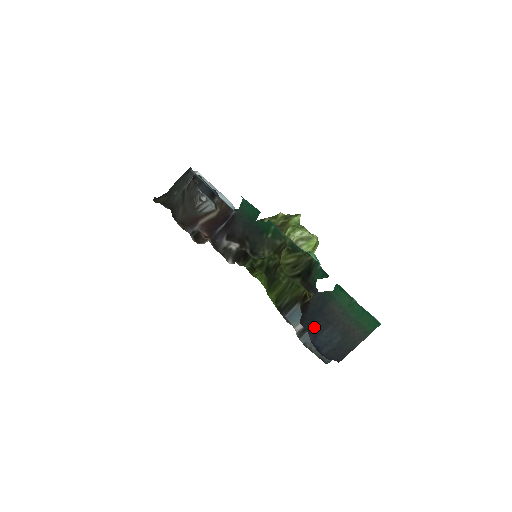
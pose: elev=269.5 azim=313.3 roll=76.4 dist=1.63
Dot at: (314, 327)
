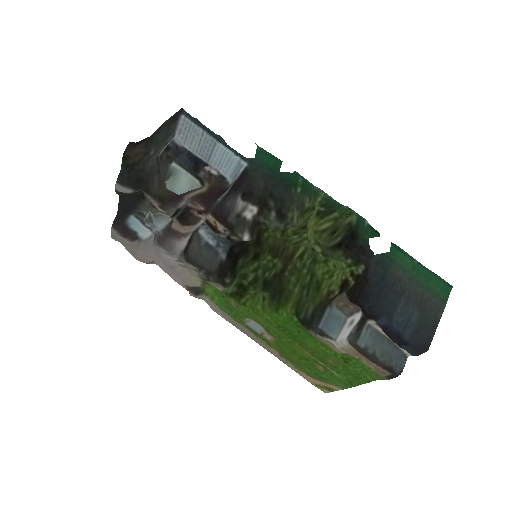
Dot at: (384, 303)
